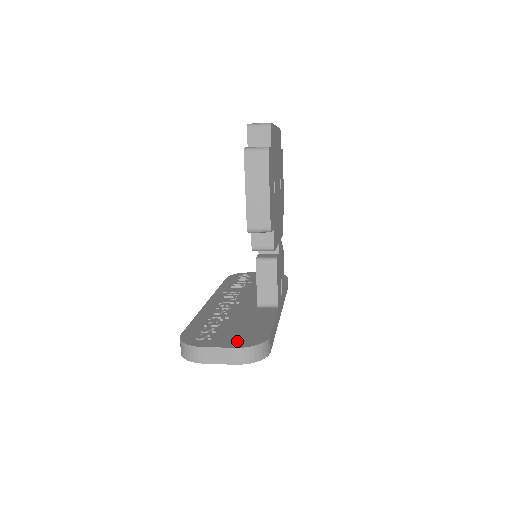
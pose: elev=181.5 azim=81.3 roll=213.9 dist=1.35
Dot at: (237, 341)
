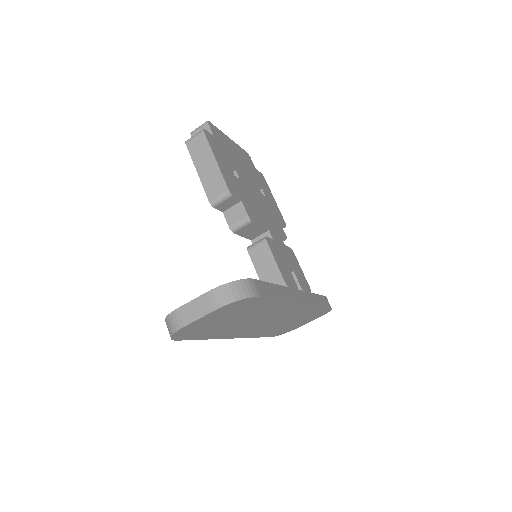
Dot at: occluded
